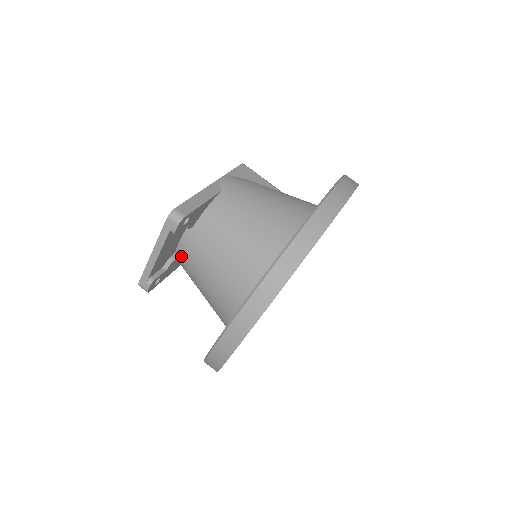
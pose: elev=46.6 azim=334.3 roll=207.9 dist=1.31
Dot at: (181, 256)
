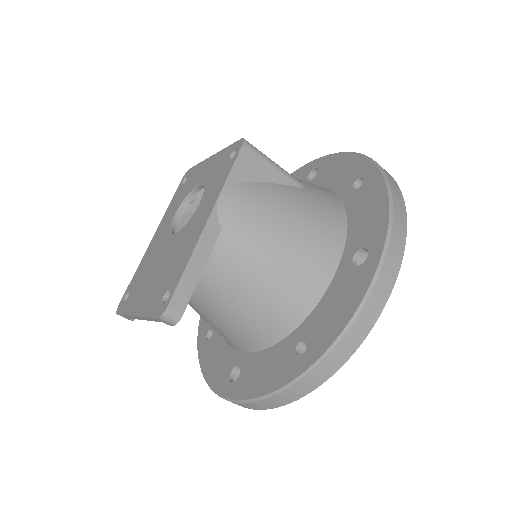
Dot at: occluded
